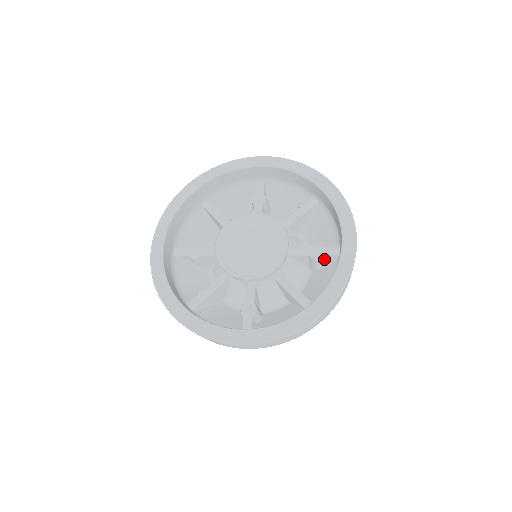
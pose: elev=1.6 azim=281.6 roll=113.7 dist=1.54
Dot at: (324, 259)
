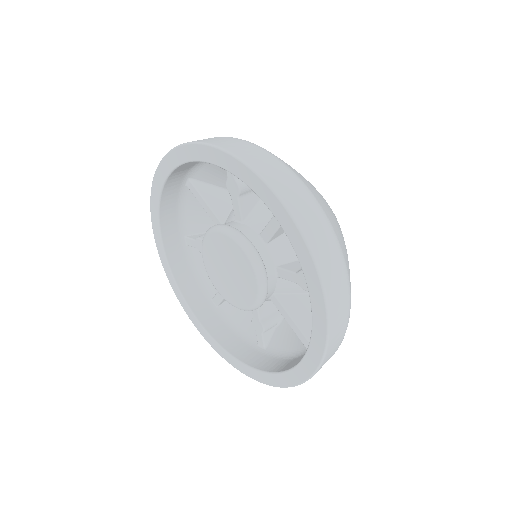
Dot at: occluded
